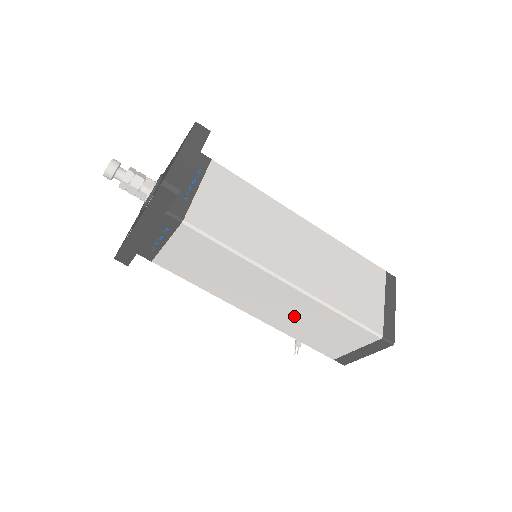
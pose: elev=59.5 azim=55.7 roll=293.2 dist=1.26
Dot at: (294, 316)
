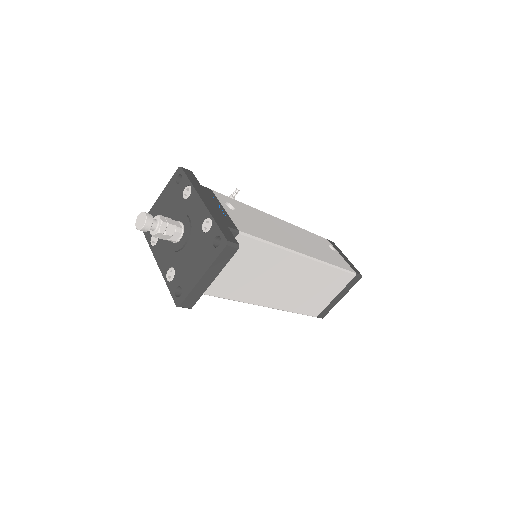
Dot at: occluded
